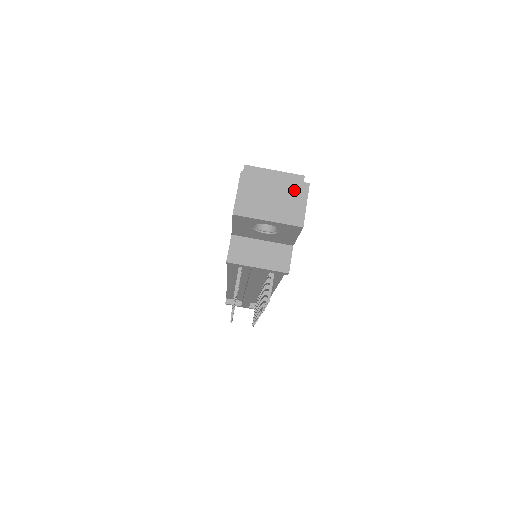
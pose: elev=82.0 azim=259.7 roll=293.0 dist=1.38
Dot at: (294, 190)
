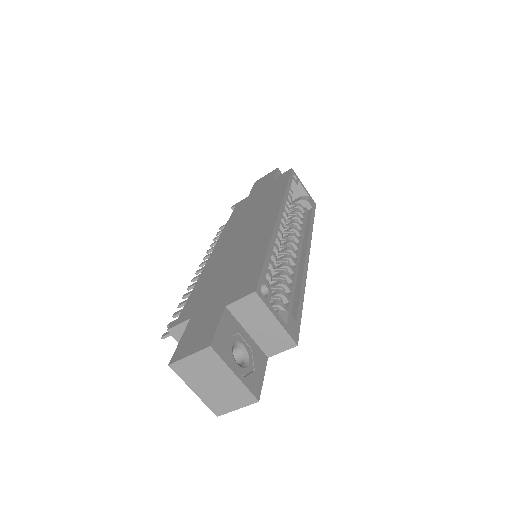
Dot at: (240, 394)
